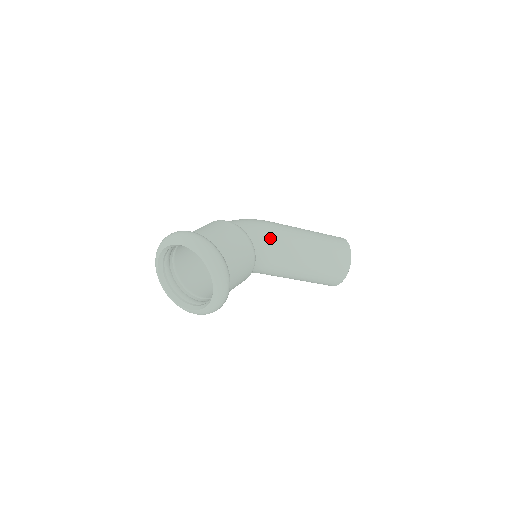
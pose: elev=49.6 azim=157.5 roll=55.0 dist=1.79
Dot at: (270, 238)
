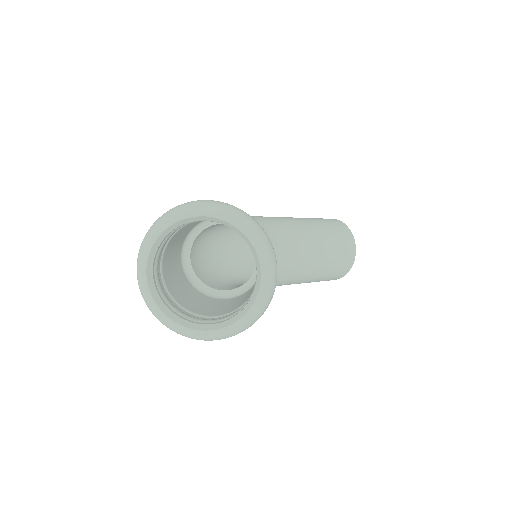
Dot at: (262, 223)
